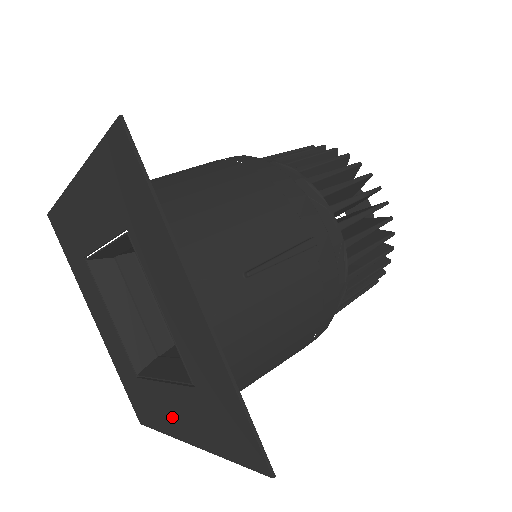
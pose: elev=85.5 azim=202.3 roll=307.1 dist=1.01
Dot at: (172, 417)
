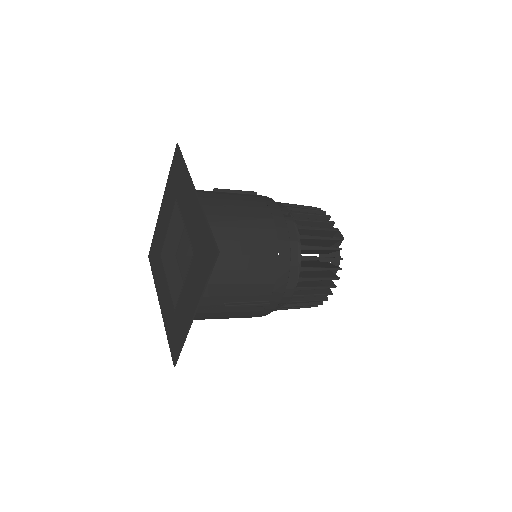
Dot at: (161, 291)
